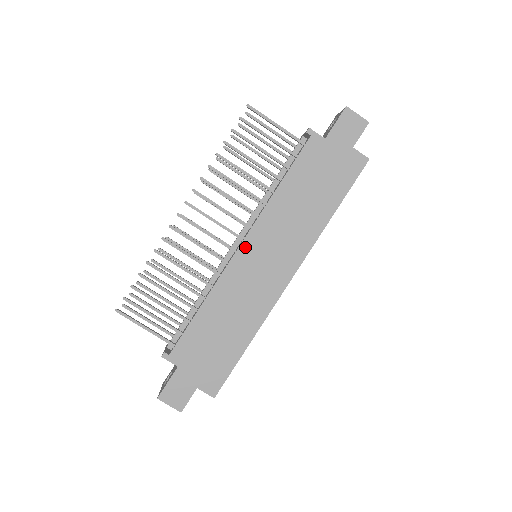
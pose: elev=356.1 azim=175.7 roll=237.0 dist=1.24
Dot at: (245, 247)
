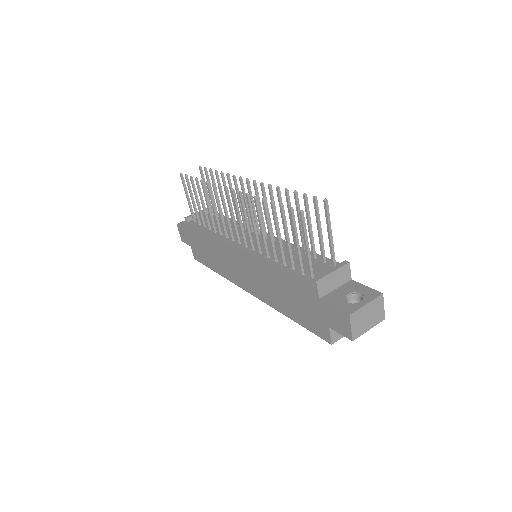
Dot at: (239, 251)
